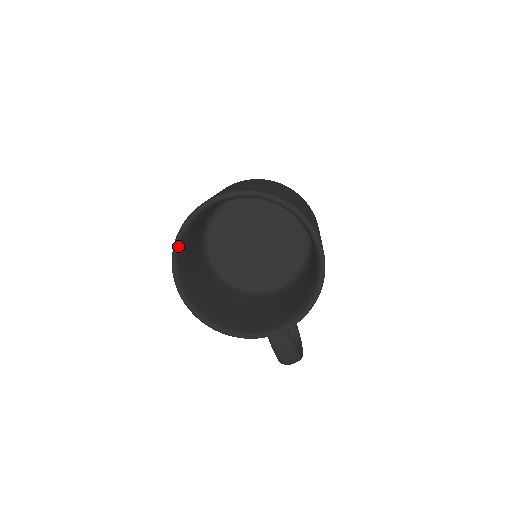
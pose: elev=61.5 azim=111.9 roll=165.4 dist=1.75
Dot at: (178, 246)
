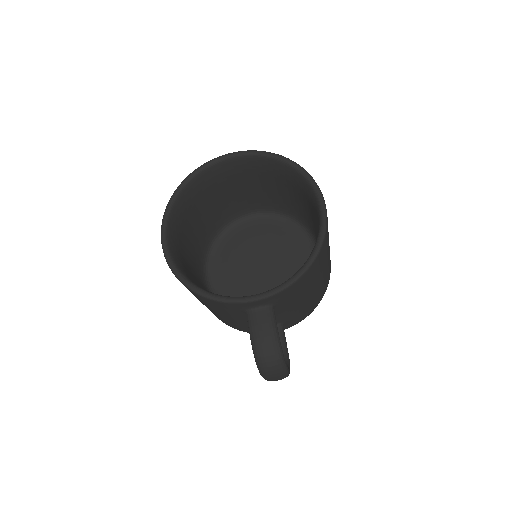
Dot at: (177, 195)
